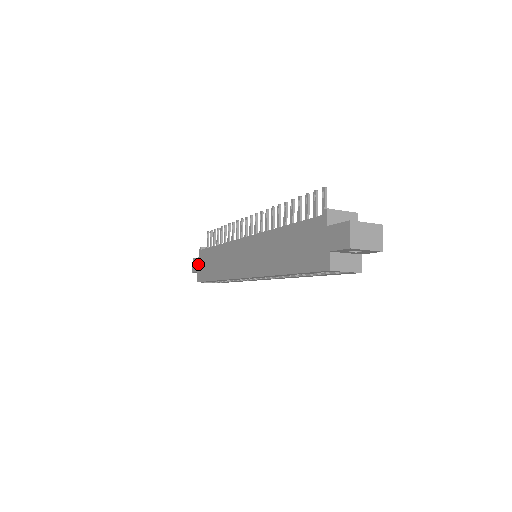
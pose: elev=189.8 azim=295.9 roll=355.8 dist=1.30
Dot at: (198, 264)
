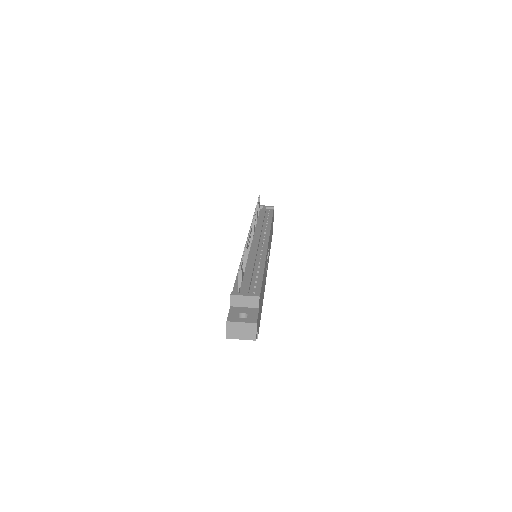
Dot at: occluded
